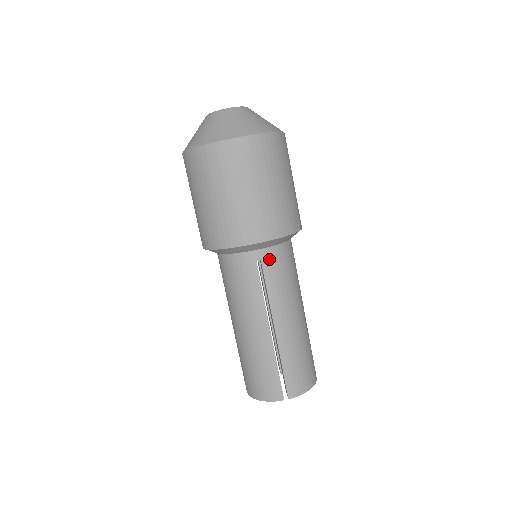
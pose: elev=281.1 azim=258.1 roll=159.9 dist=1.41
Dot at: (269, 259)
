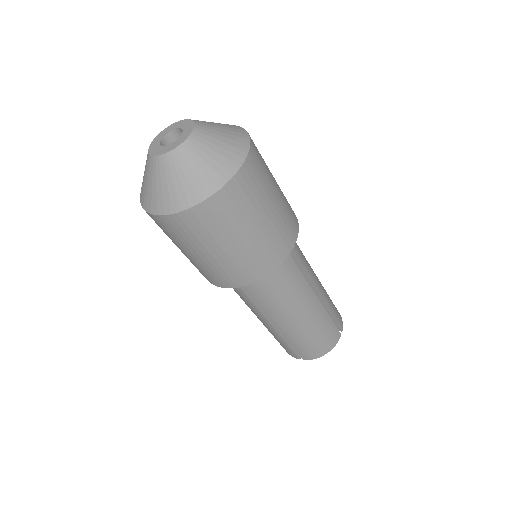
Dot at: occluded
